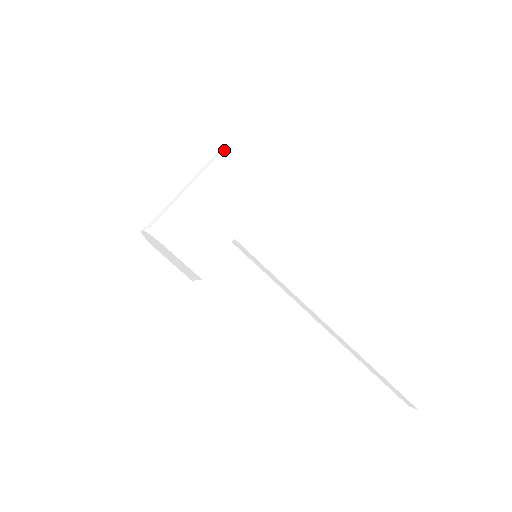
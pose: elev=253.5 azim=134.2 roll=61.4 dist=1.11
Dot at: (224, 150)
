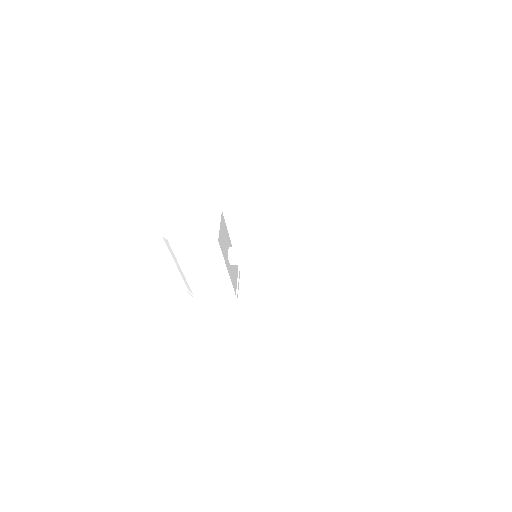
Dot at: (164, 240)
